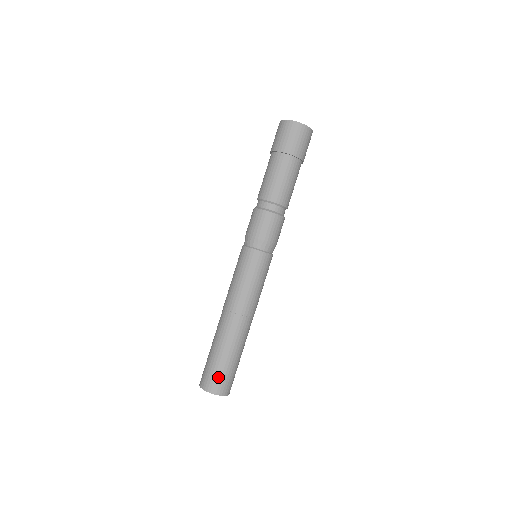
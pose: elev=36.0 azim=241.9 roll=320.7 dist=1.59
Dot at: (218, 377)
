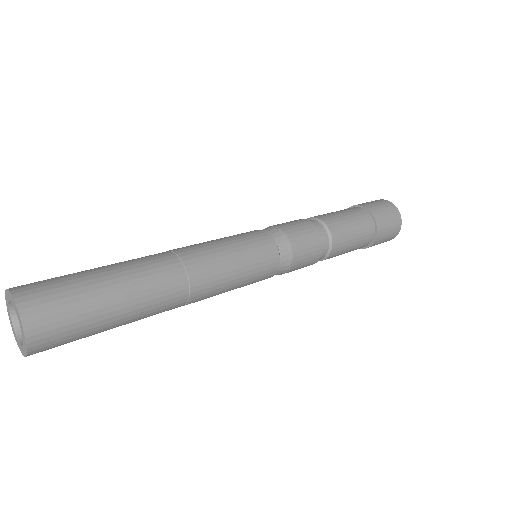
Dot at: (62, 305)
